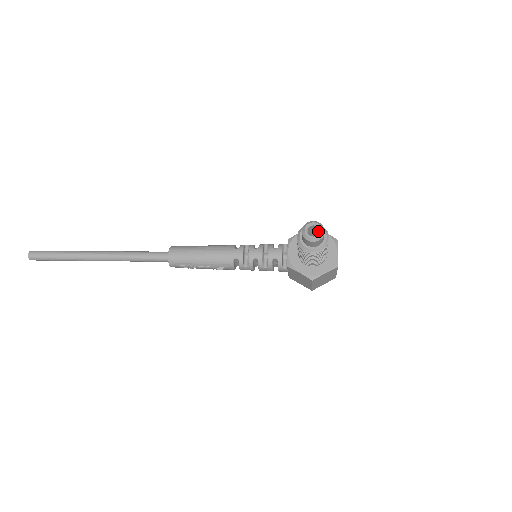
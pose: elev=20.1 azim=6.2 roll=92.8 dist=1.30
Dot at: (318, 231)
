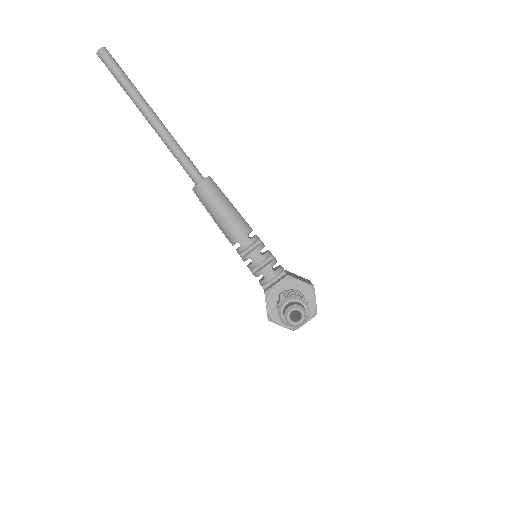
Dot at: (300, 317)
